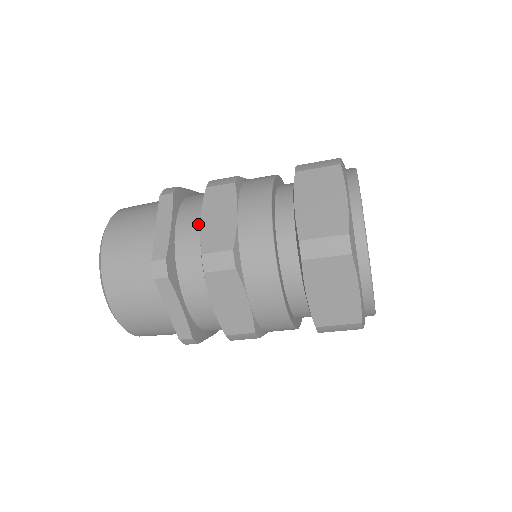
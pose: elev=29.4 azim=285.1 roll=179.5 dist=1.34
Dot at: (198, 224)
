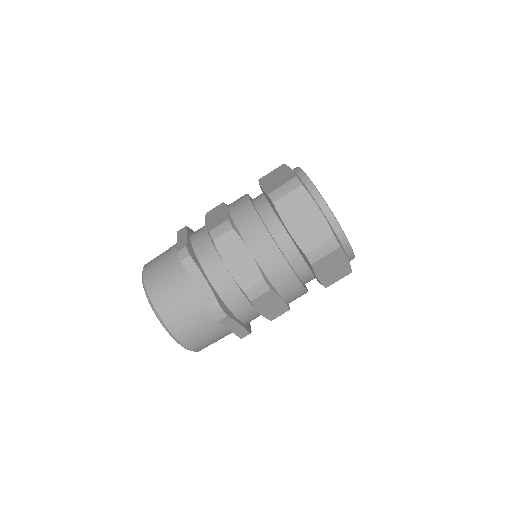
Dot at: (205, 229)
